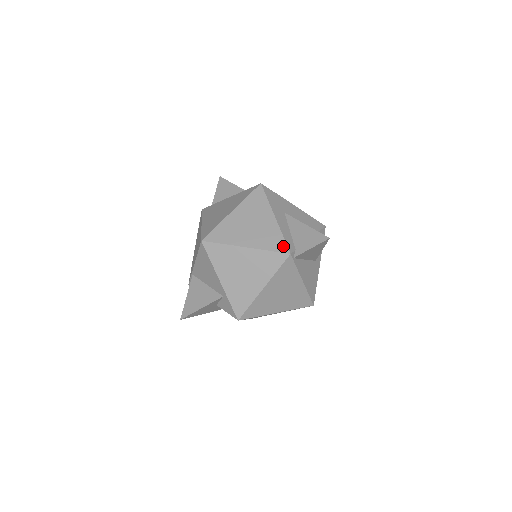
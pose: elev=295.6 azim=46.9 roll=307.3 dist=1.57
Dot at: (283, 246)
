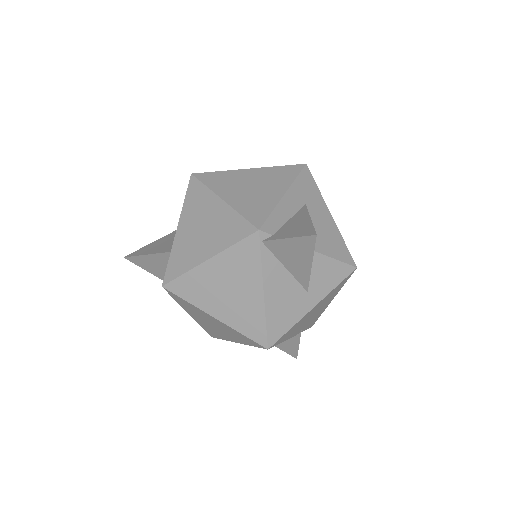
Dot at: (260, 219)
